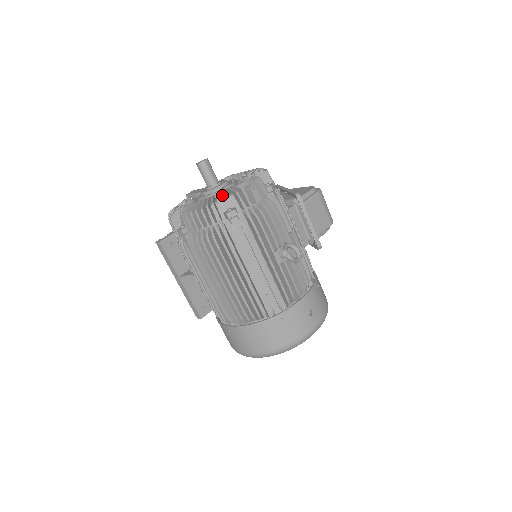
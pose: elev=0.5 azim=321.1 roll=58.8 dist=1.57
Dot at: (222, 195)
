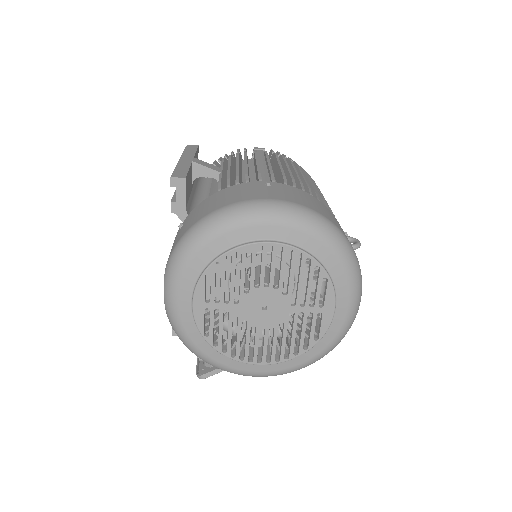
Dot at: occluded
